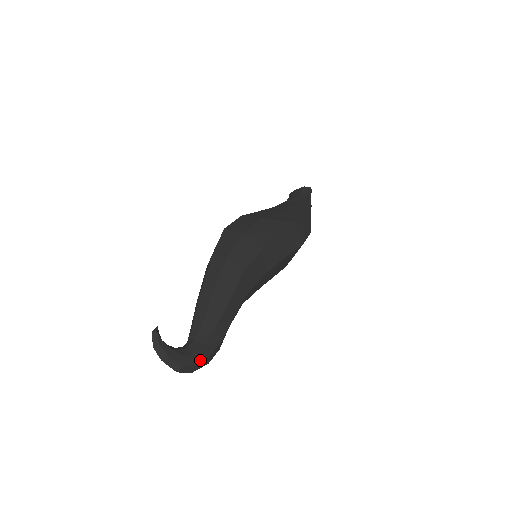
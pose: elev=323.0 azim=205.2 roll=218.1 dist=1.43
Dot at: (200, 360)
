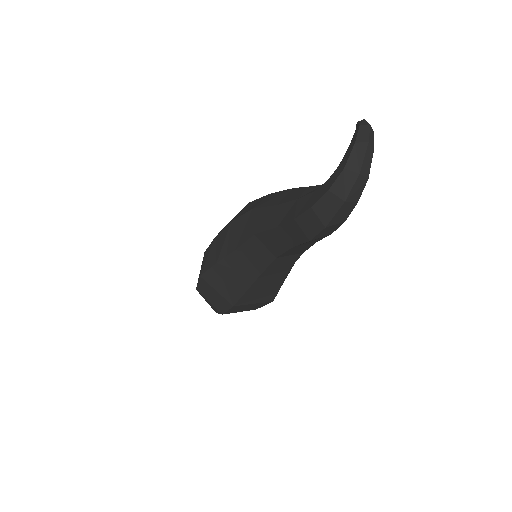
Dot at: (354, 205)
